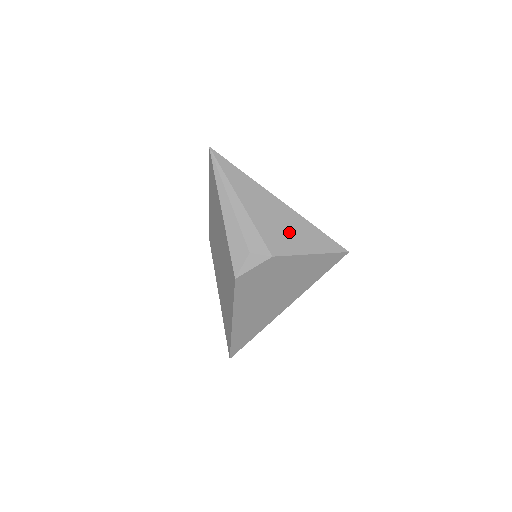
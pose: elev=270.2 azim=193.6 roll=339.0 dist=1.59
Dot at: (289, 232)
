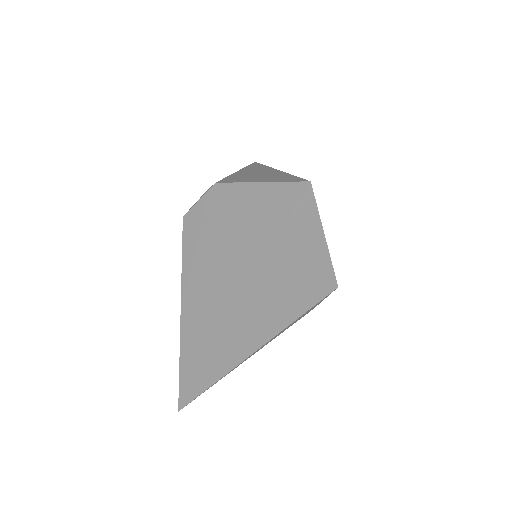
Dot at: (256, 177)
